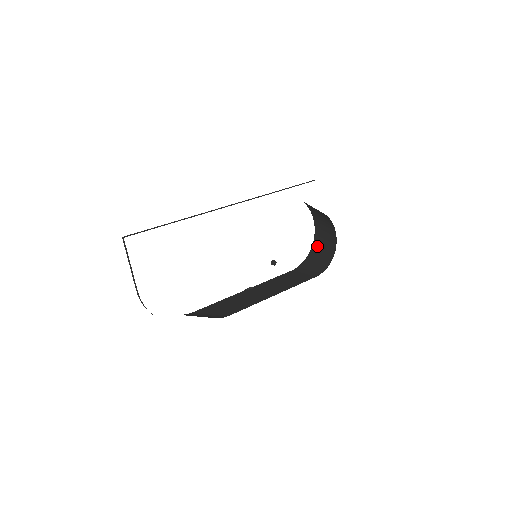
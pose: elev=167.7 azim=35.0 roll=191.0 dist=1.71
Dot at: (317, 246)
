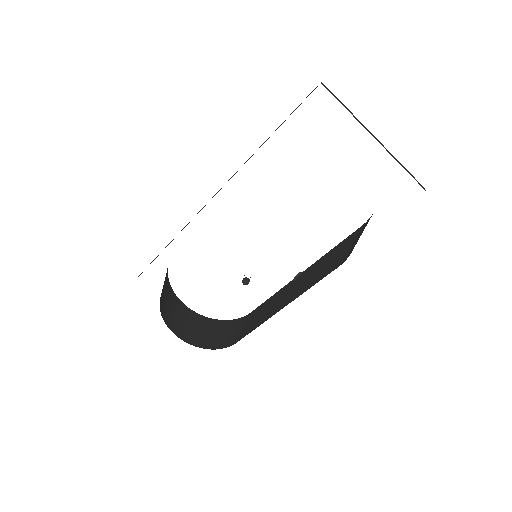
Dot at: occluded
